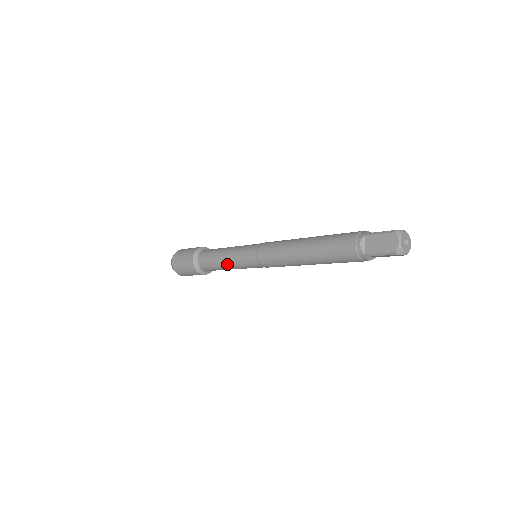
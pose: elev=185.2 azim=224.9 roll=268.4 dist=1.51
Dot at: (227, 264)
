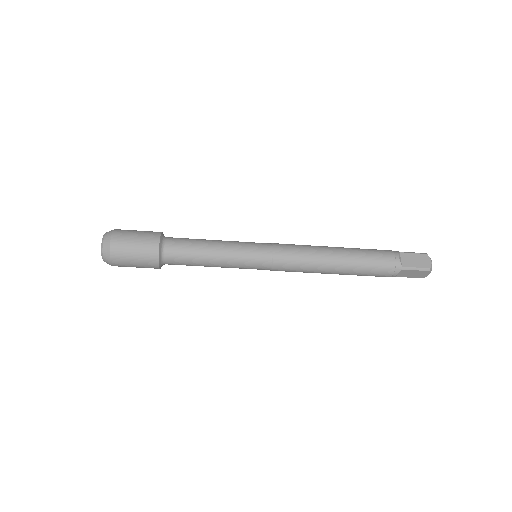
Dot at: (219, 255)
